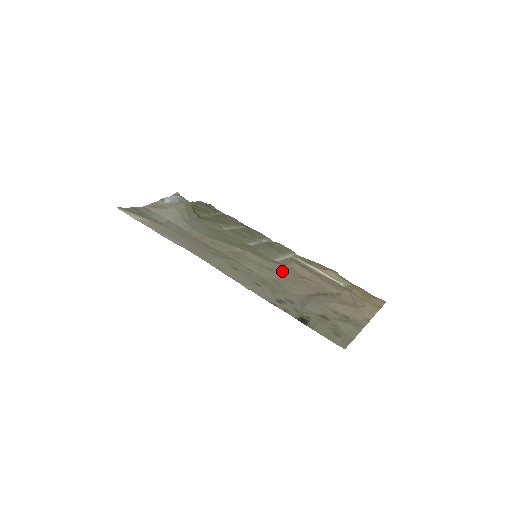
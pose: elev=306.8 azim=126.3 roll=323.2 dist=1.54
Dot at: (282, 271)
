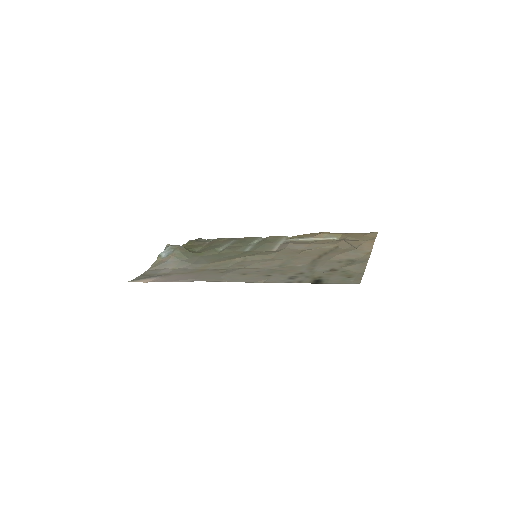
Dot at: (282, 255)
